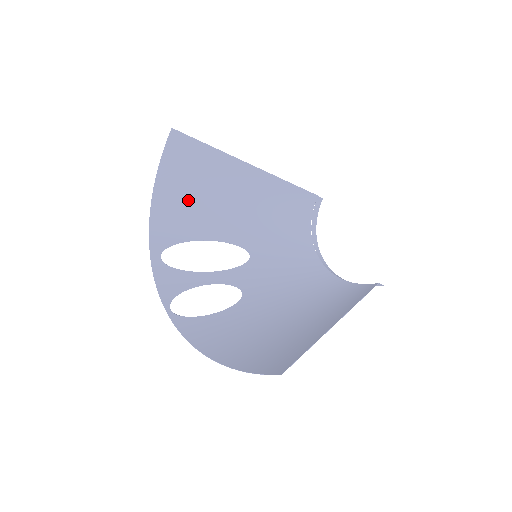
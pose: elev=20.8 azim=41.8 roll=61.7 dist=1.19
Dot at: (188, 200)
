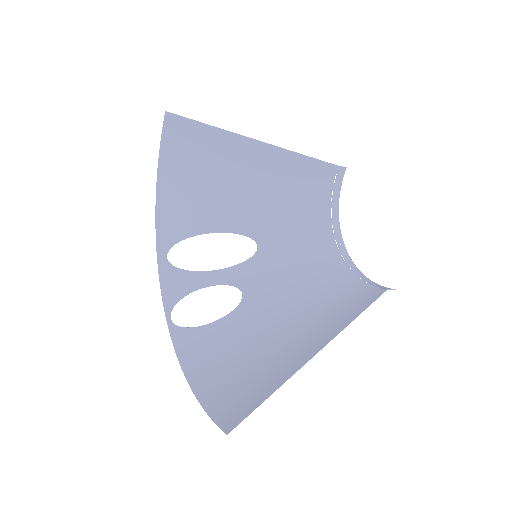
Dot at: (192, 189)
